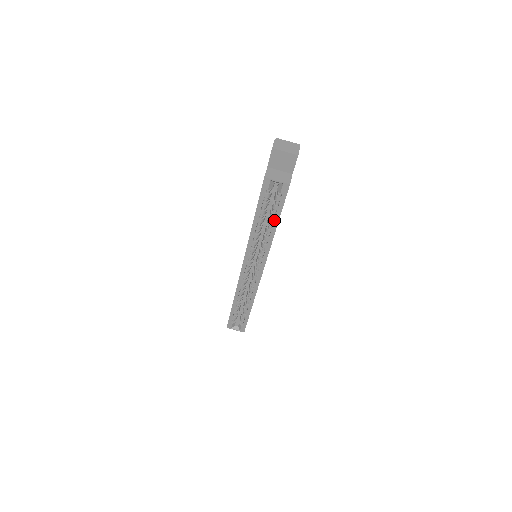
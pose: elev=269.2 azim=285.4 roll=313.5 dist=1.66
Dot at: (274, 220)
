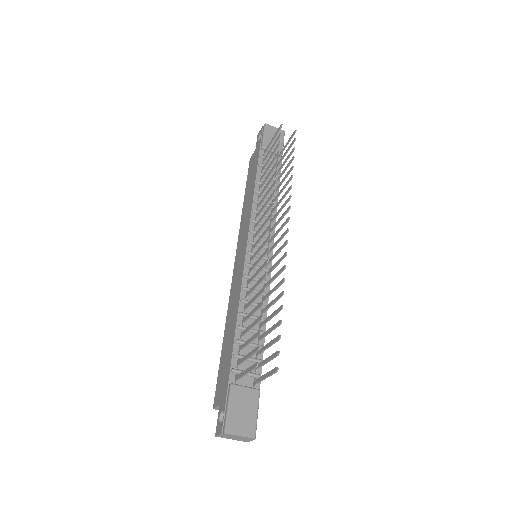
Dot at: occluded
